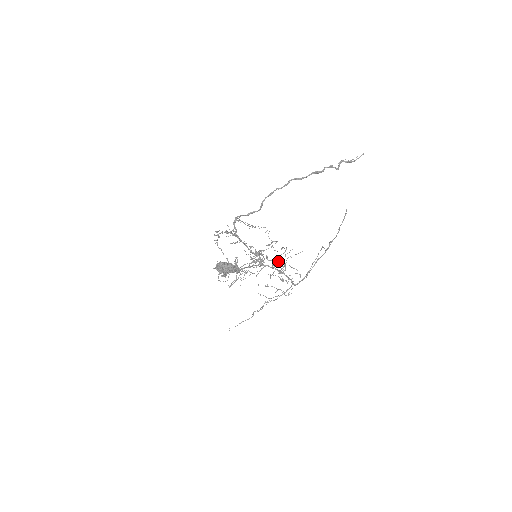
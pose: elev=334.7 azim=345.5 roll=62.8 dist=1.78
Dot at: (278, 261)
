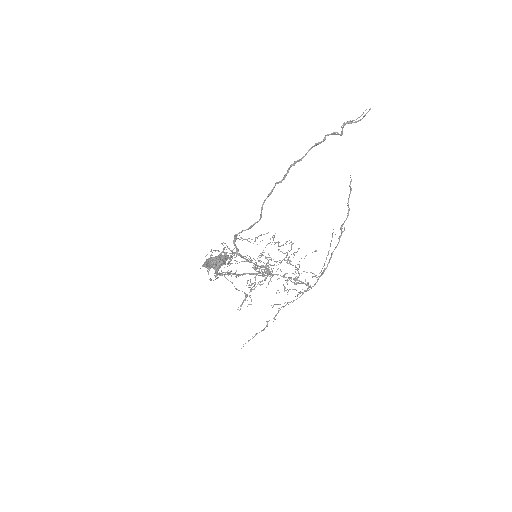
Dot at: (287, 263)
